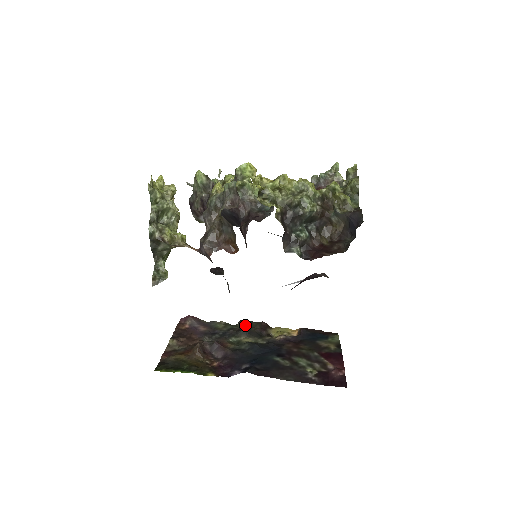
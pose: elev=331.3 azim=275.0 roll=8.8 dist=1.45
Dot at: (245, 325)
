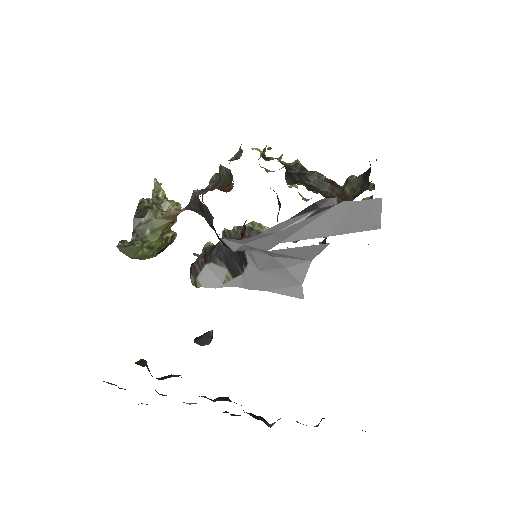
Dot at: (228, 412)
